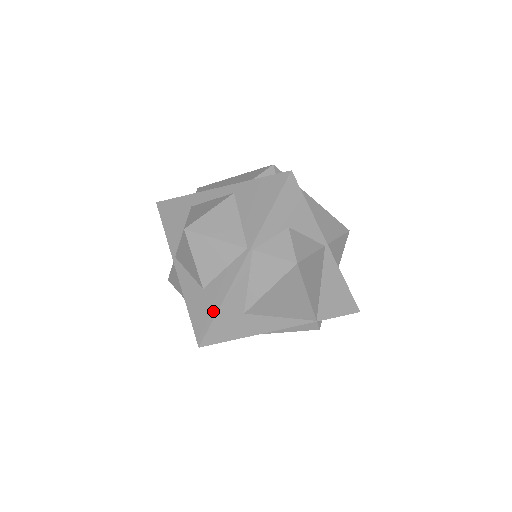
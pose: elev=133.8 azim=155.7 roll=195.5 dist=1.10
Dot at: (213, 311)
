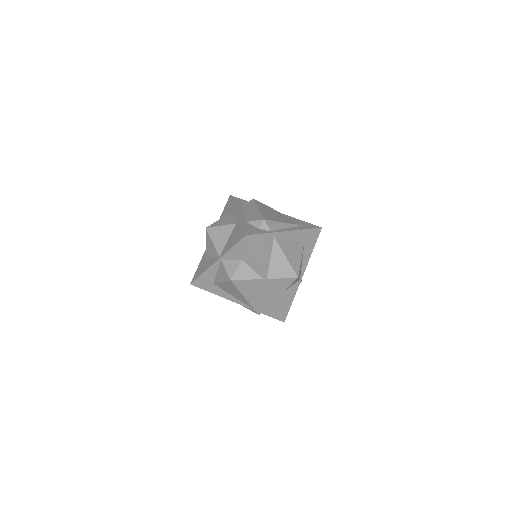
Dot at: (200, 273)
